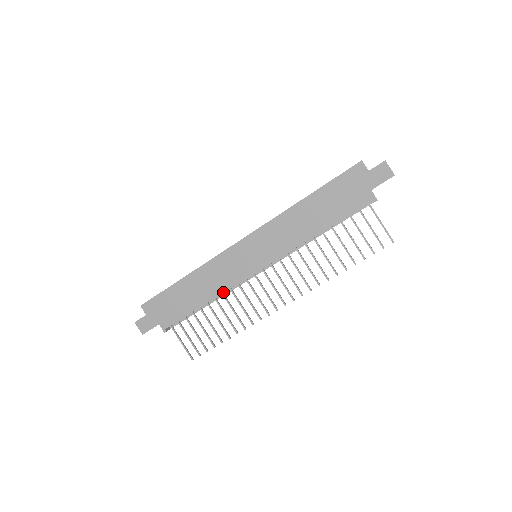
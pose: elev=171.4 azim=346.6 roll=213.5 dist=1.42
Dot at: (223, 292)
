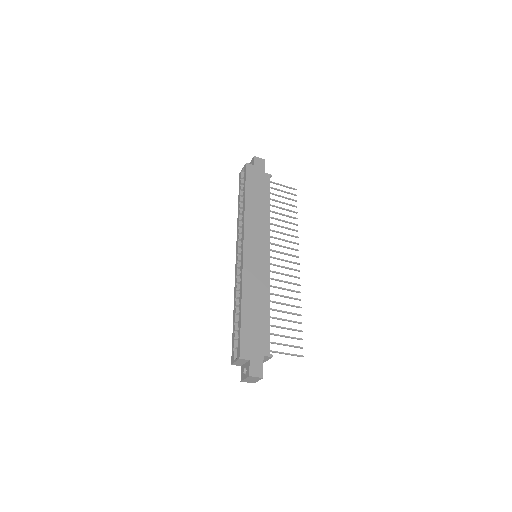
Dot at: (269, 289)
